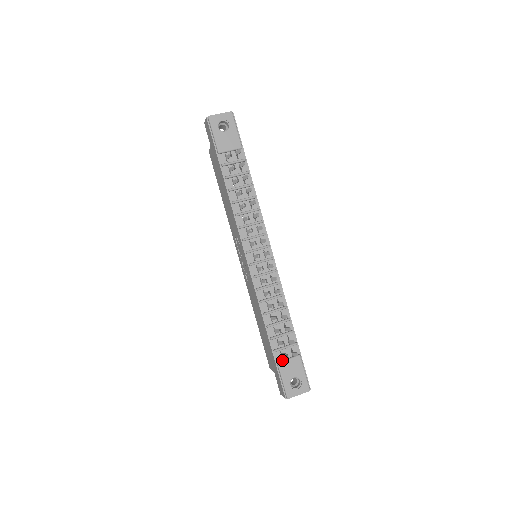
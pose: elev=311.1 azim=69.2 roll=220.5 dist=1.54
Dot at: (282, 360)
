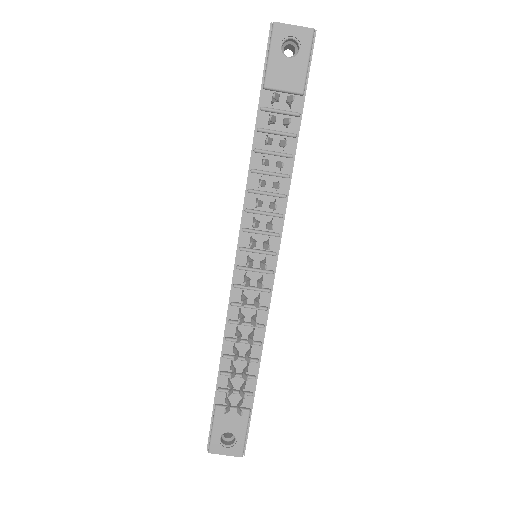
Dot at: (223, 405)
